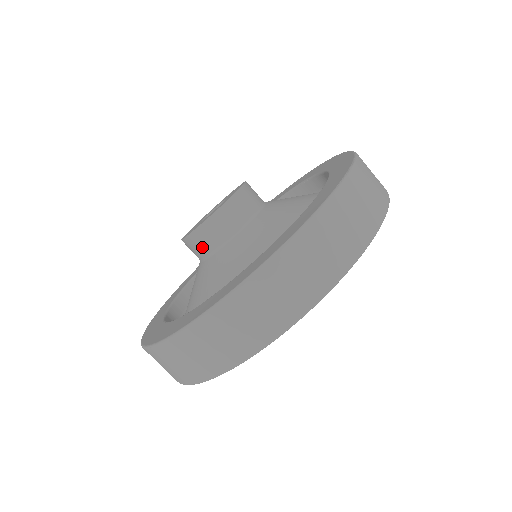
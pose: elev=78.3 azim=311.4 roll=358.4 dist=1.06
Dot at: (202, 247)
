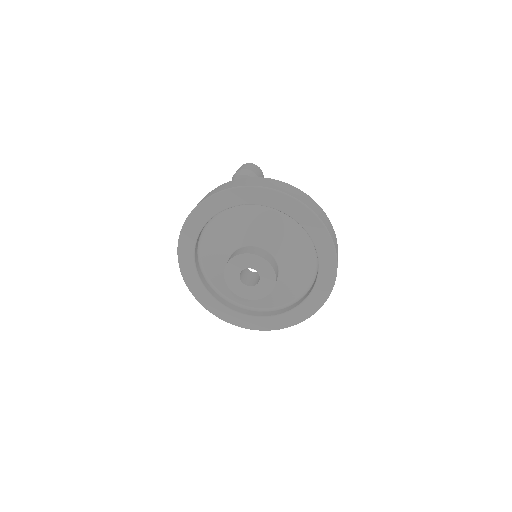
Dot at: occluded
